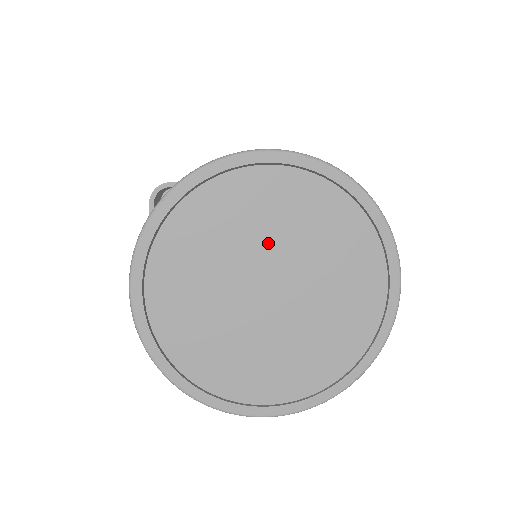
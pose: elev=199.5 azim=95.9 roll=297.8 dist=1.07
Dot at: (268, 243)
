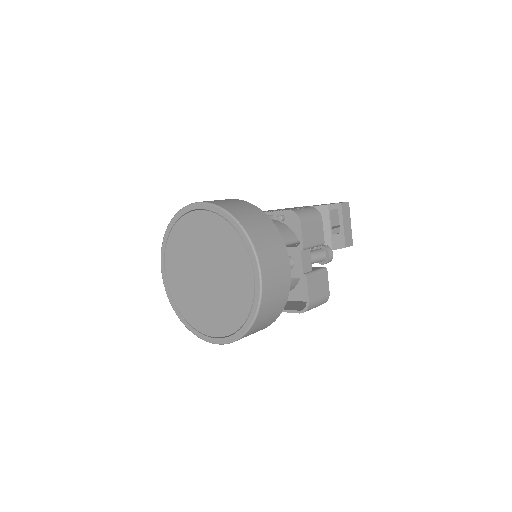
Dot at: (201, 250)
